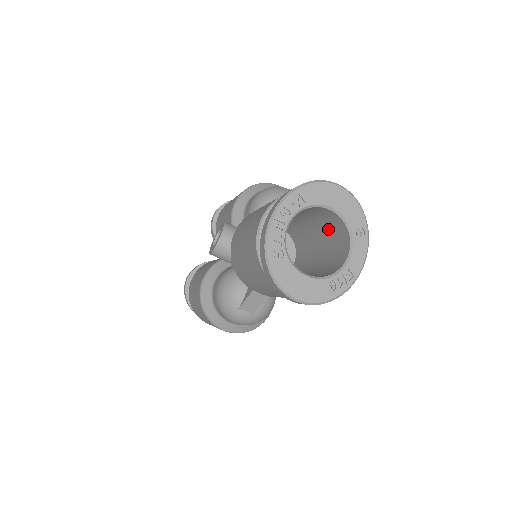
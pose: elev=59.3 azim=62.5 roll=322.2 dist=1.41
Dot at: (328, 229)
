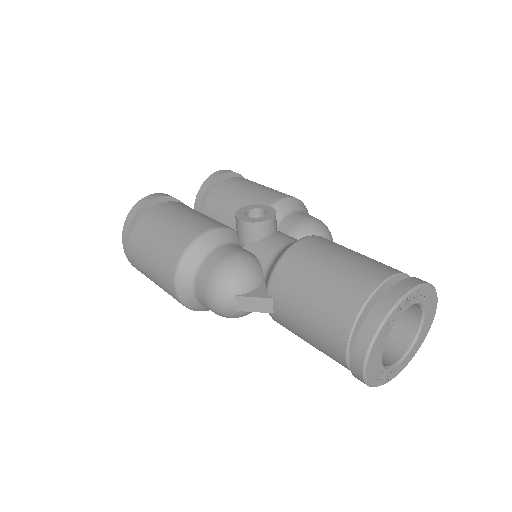
Dot at: occluded
